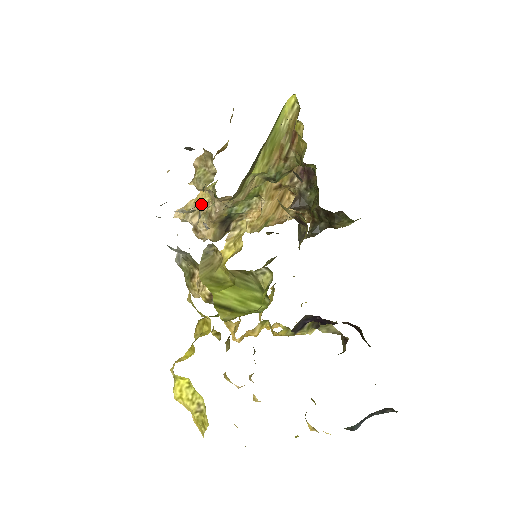
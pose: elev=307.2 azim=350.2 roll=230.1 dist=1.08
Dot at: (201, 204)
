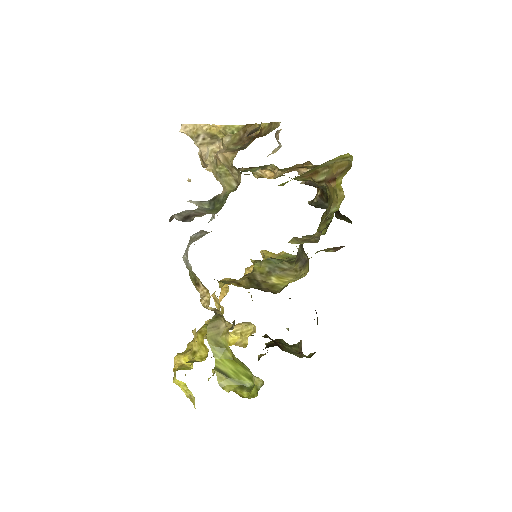
Dot at: (213, 136)
